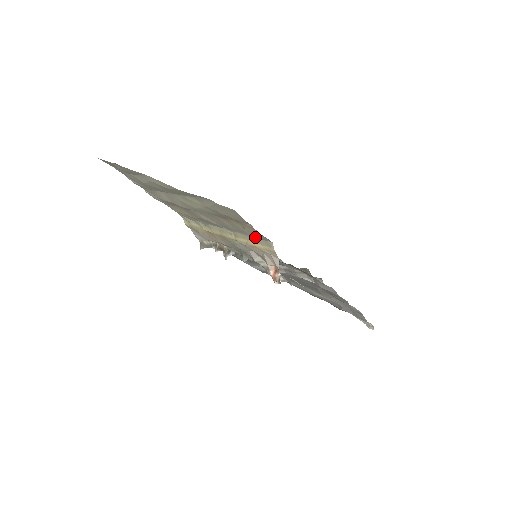
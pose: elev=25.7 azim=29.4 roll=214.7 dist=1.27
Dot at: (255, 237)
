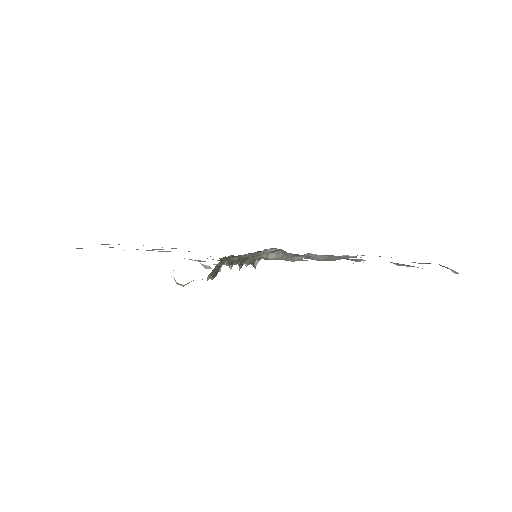
Dot at: occluded
